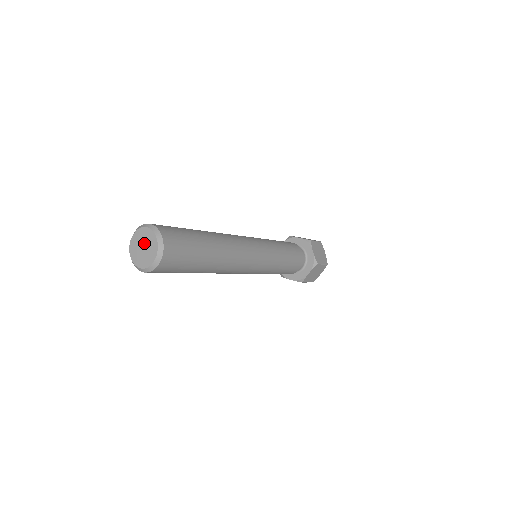
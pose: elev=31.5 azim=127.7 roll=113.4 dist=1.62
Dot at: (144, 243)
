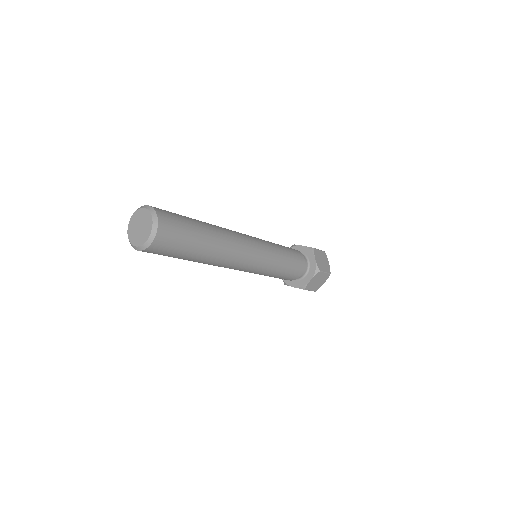
Dot at: (141, 223)
